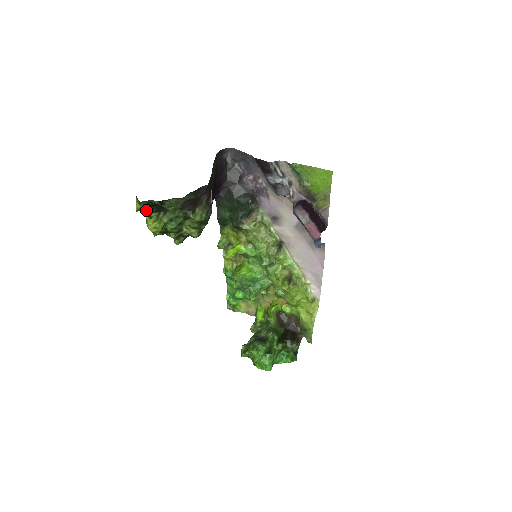
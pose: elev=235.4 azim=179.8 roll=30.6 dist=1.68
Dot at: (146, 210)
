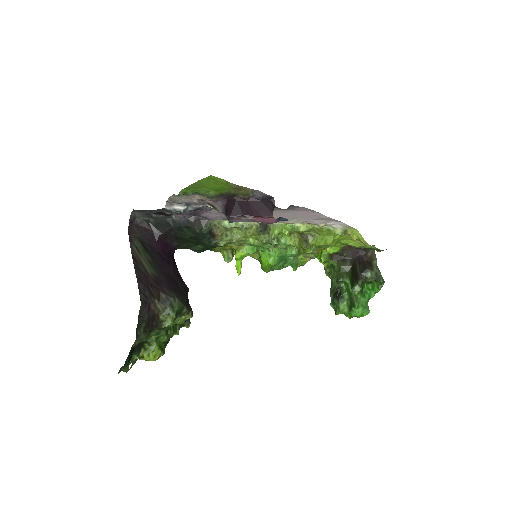
Dot at: (132, 360)
